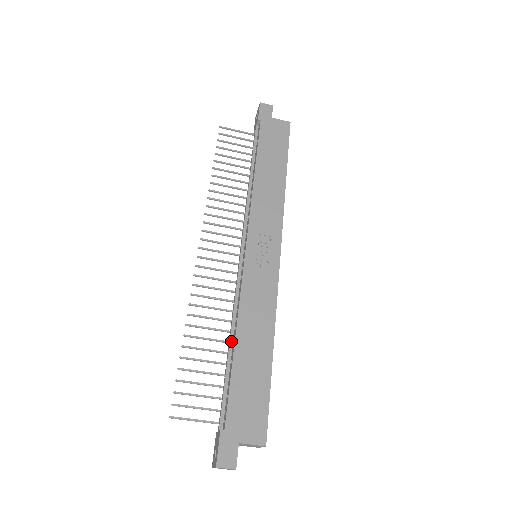
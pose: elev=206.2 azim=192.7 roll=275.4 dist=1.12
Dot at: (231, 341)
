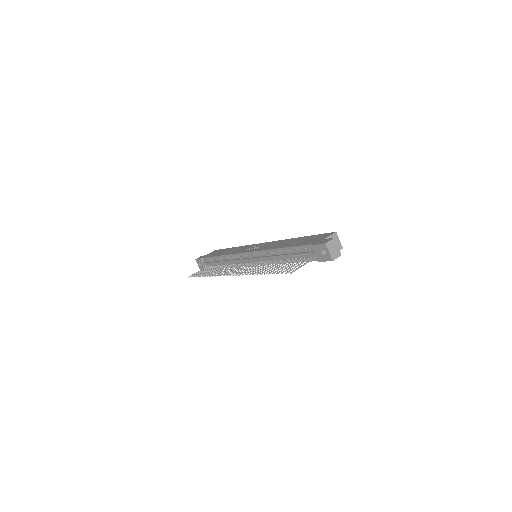
Dot at: (281, 255)
